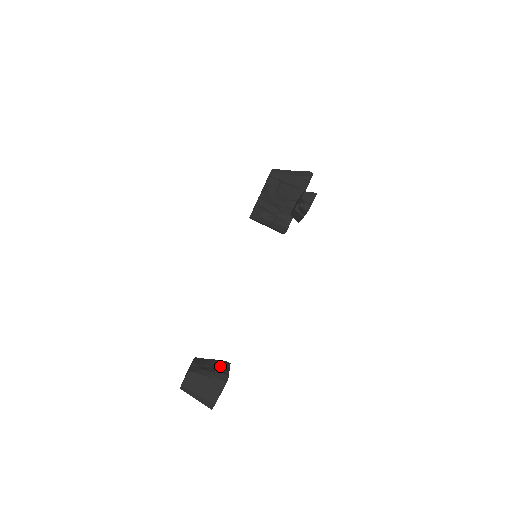
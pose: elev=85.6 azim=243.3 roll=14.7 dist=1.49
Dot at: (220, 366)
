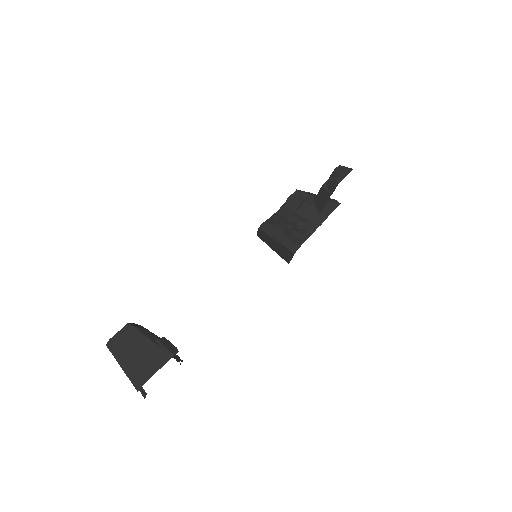
Dot at: occluded
